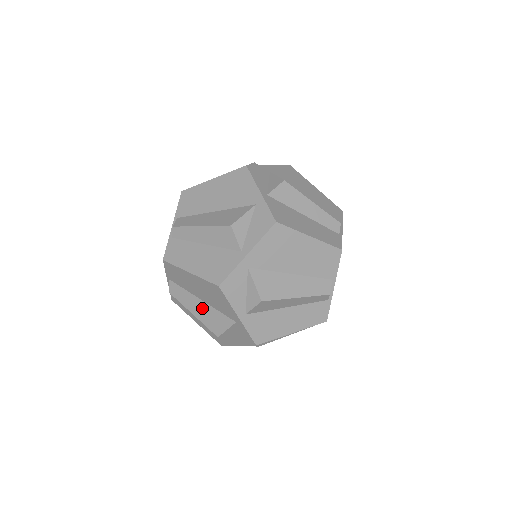
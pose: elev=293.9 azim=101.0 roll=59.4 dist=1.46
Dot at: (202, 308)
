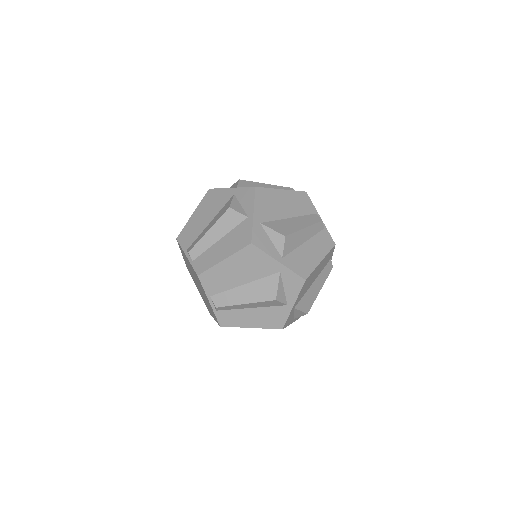
Dot at: occluded
